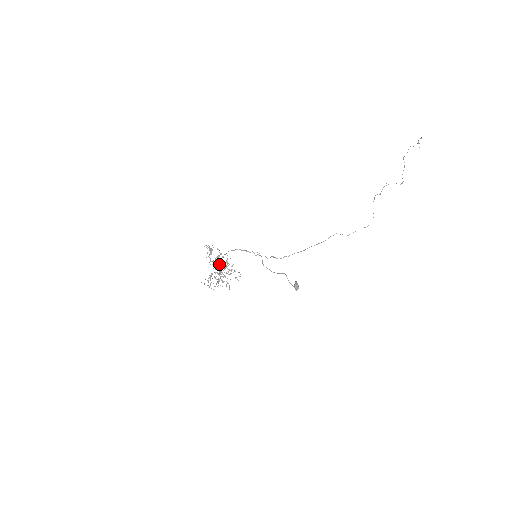
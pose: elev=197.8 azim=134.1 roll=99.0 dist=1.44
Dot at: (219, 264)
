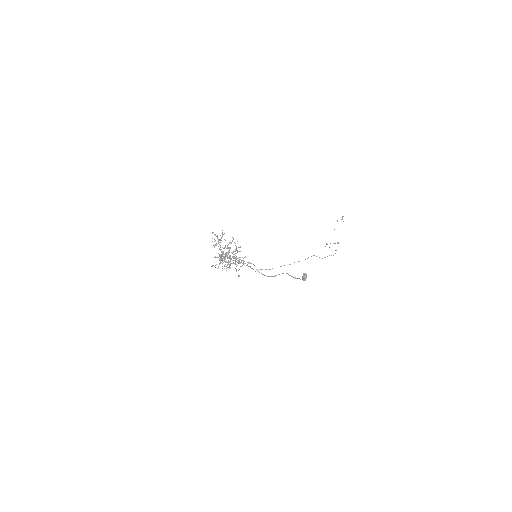
Dot at: (227, 253)
